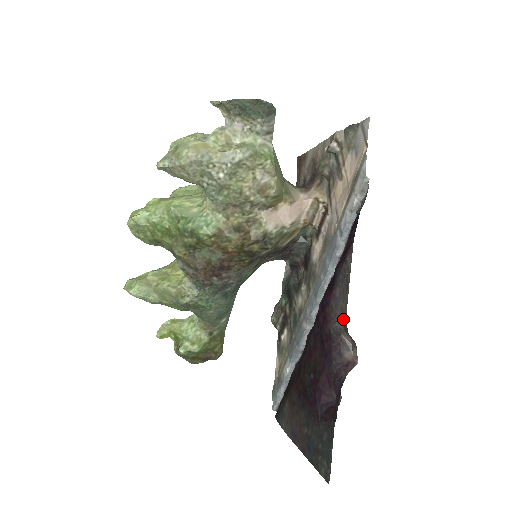
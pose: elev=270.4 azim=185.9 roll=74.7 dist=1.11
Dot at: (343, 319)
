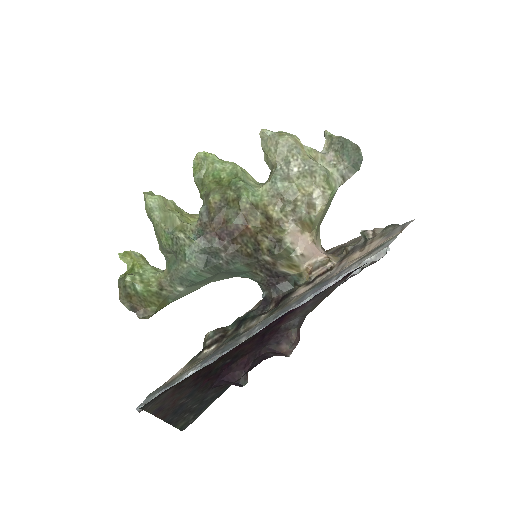
Dot at: (304, 316)
